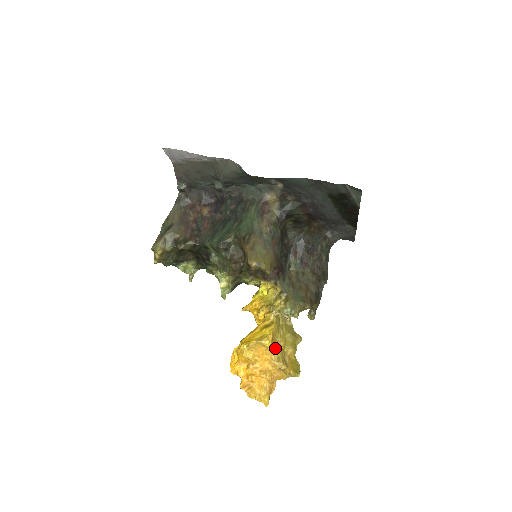
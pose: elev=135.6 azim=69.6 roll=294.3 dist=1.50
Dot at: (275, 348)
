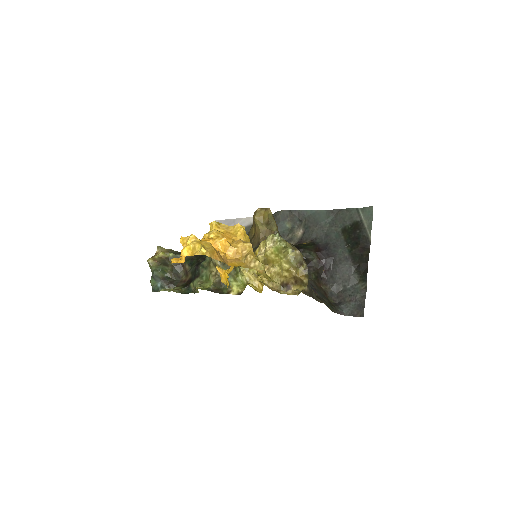
Dot at: occluded
